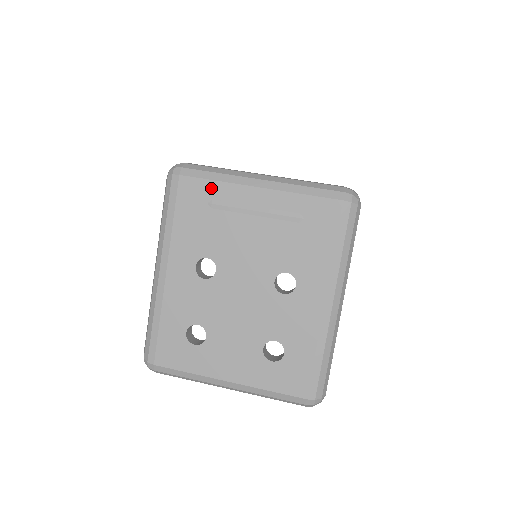
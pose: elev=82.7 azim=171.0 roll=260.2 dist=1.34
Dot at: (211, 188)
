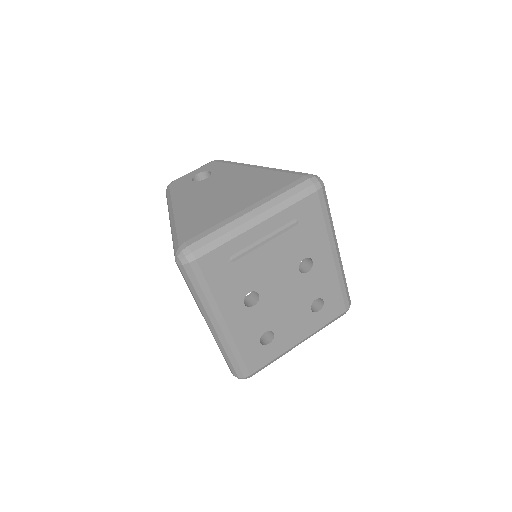
Dot at: (226, 250)
